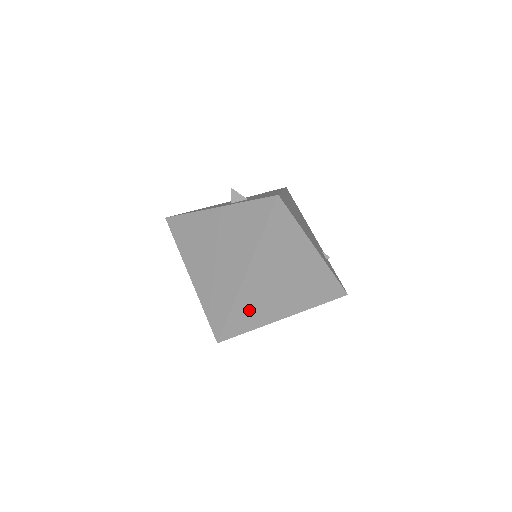
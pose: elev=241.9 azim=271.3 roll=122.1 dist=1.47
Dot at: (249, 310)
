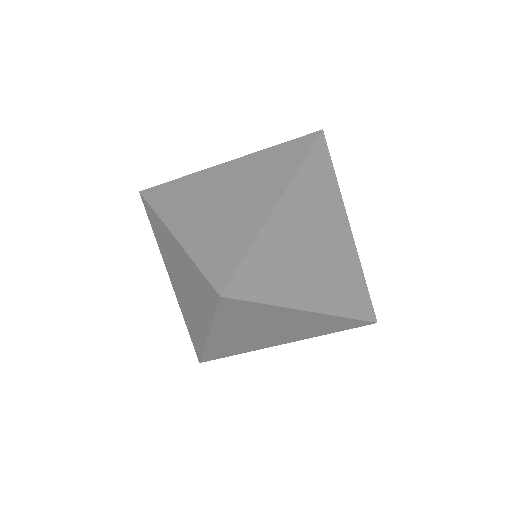
Dot at: (271, 265)
